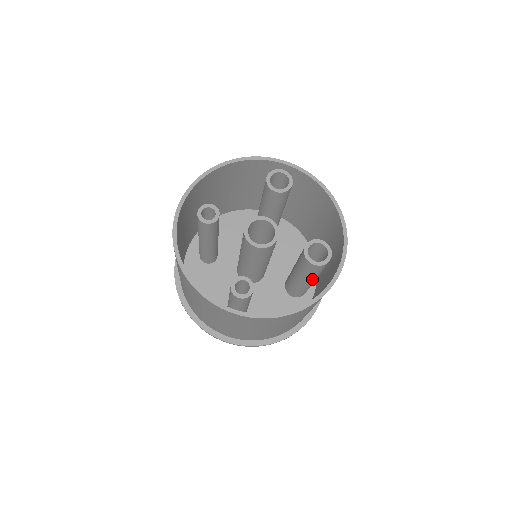
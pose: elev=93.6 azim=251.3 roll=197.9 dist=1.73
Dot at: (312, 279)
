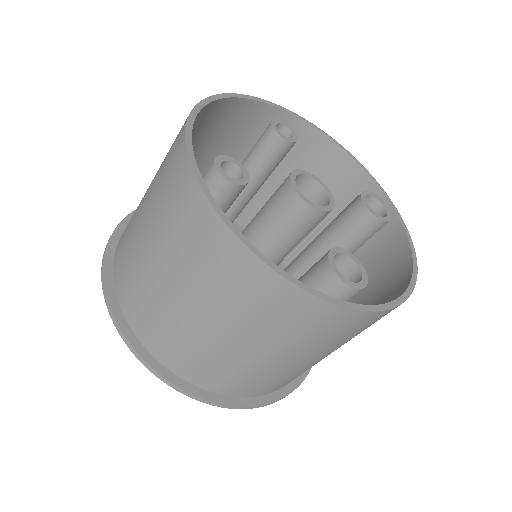
Dot at: occluded
